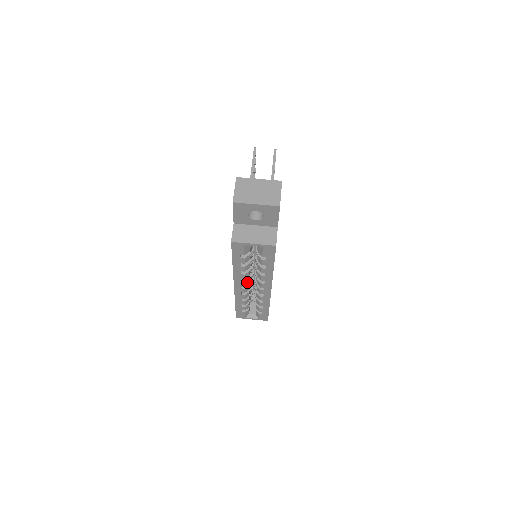
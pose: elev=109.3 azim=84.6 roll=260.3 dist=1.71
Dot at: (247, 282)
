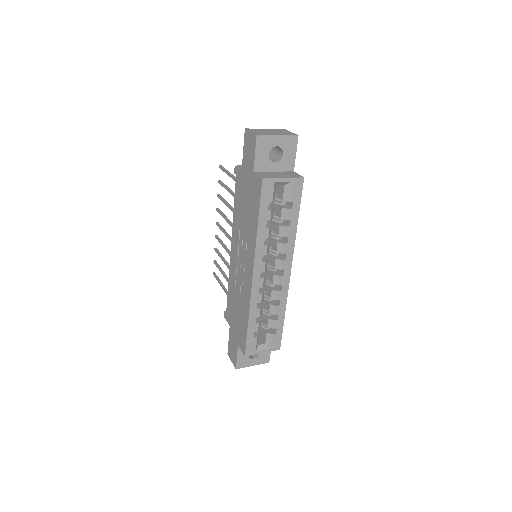
Dot at: (266, 266)
